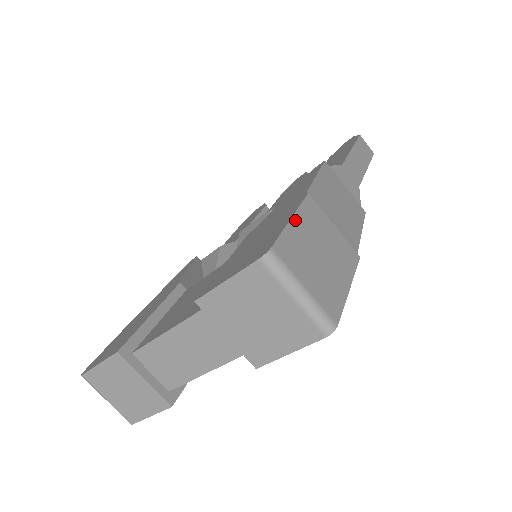
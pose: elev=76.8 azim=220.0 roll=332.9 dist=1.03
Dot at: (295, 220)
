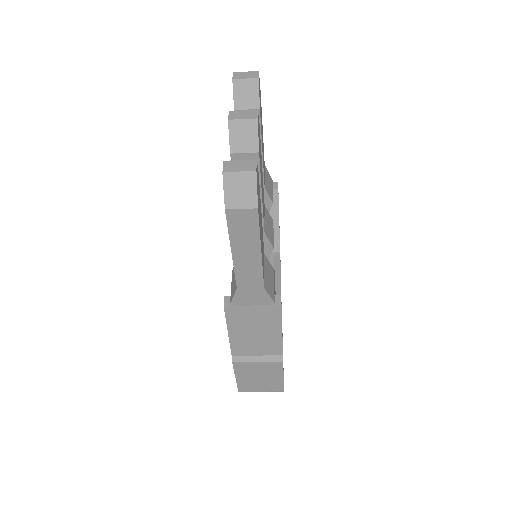
Dot at: (238, 378)
